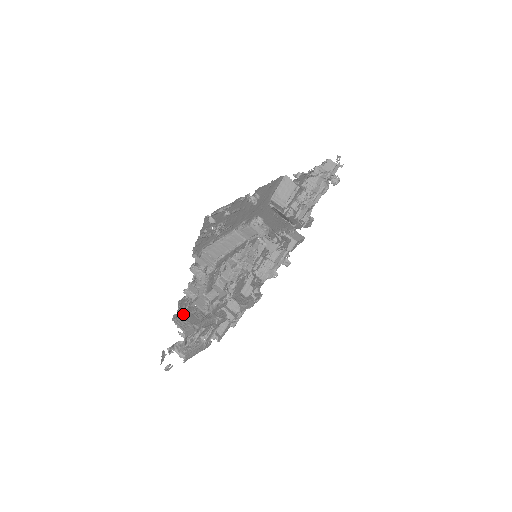
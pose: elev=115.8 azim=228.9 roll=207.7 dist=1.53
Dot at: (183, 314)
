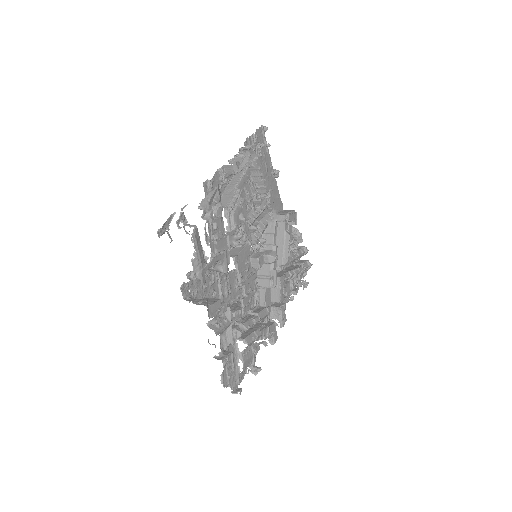
Dot at: occluded
